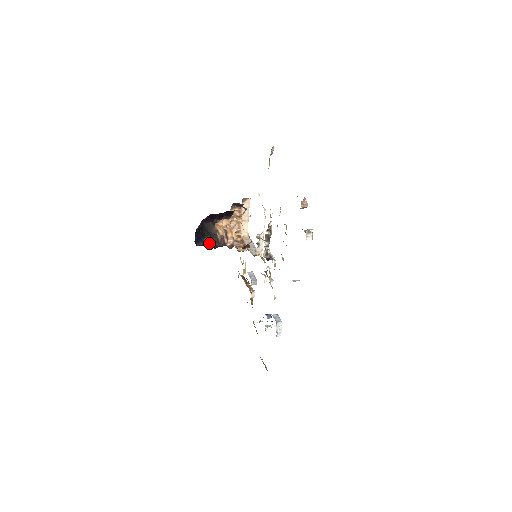
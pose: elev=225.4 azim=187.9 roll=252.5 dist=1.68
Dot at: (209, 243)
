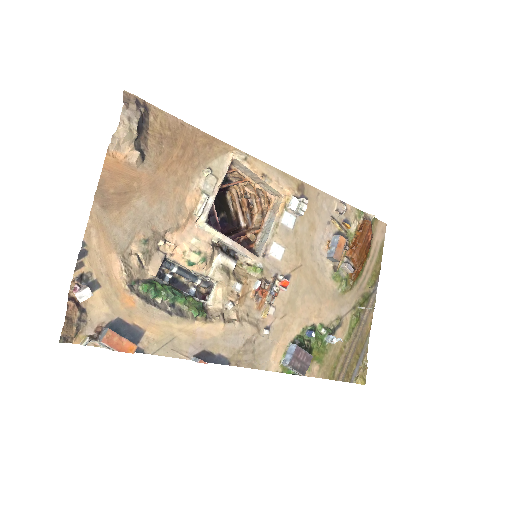
Dot at: (224, 223)
